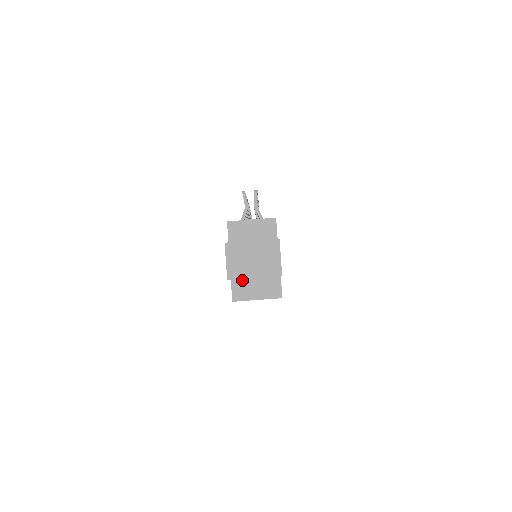
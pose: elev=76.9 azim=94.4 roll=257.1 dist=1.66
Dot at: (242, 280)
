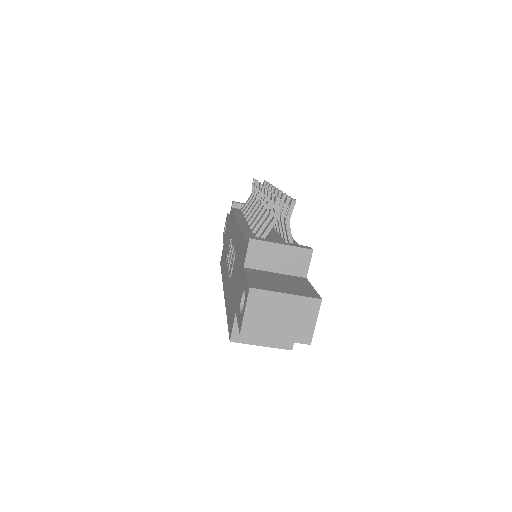
Dot at: occluded
